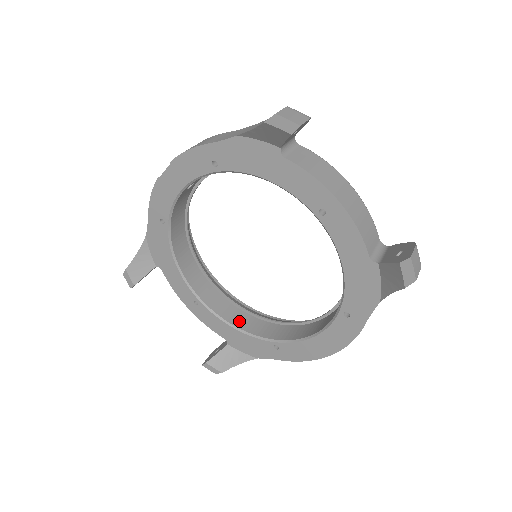
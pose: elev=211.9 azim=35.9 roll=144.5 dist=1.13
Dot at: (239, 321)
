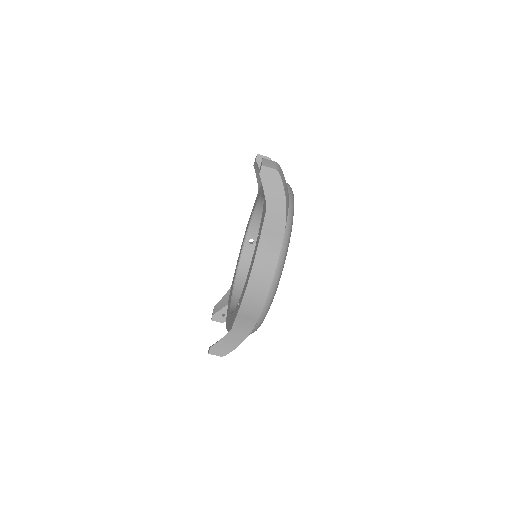
Dot at: occluded
